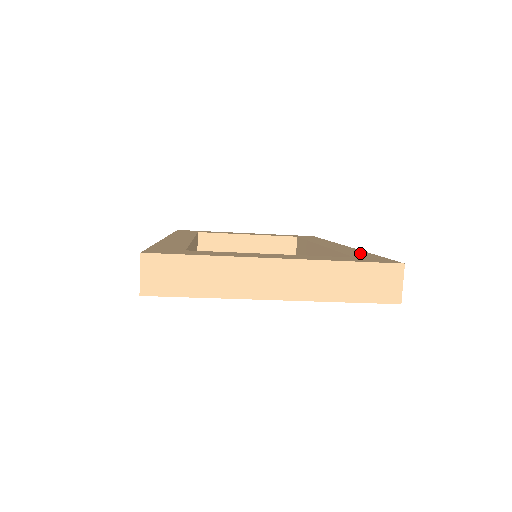
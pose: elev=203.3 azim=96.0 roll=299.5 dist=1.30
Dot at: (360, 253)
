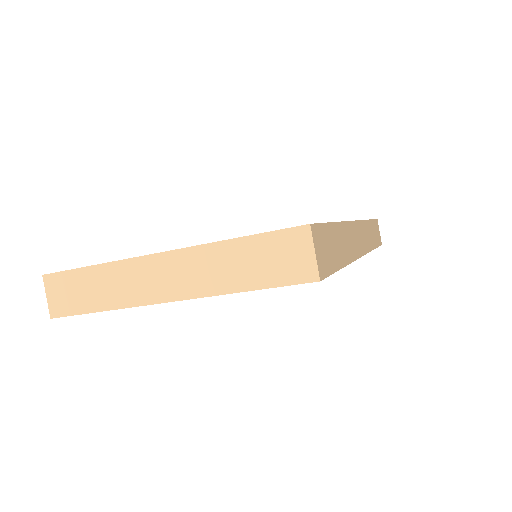
Dot at: occluded
